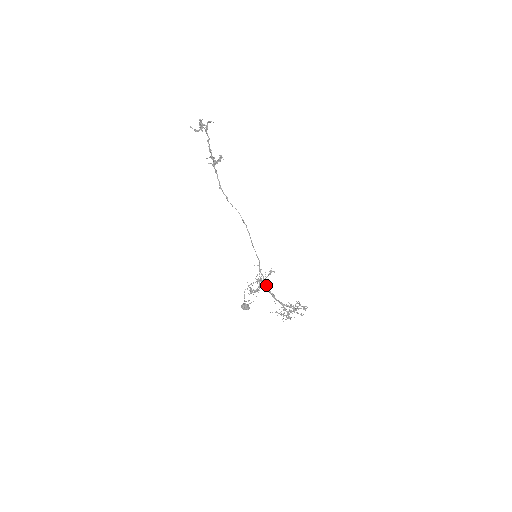
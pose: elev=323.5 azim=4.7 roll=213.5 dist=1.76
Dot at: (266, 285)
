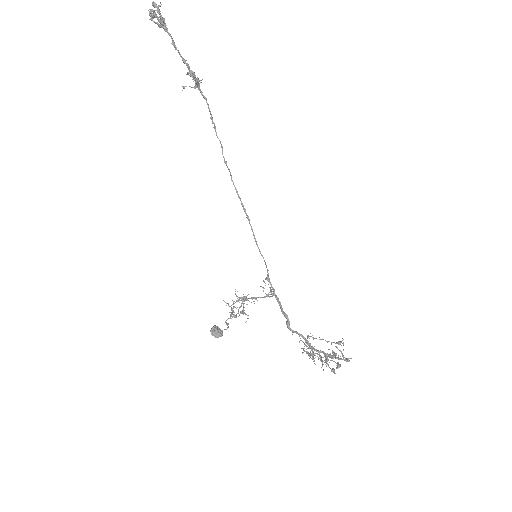
Dot at: (278, 303)
